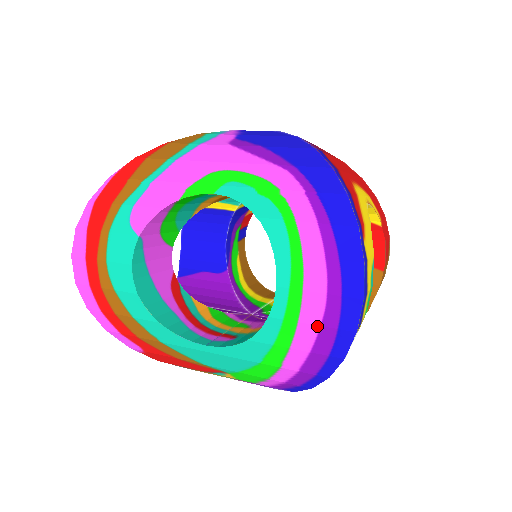
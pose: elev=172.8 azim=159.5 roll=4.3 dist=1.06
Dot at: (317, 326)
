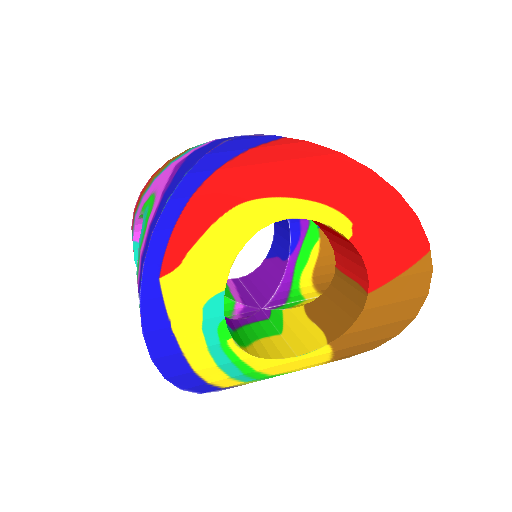
Dot at: occluded
